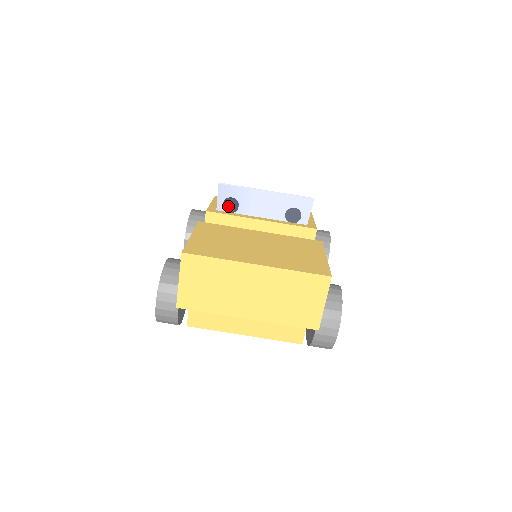
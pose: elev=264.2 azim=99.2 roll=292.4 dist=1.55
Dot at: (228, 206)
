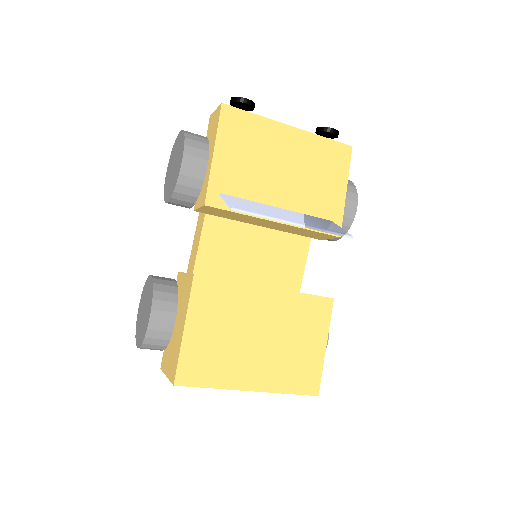
Dot at: occluded
